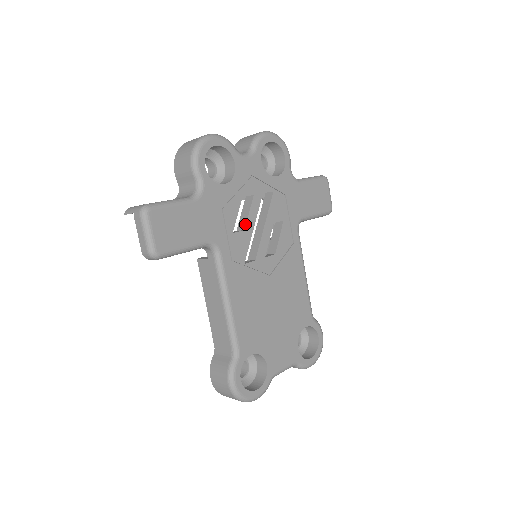
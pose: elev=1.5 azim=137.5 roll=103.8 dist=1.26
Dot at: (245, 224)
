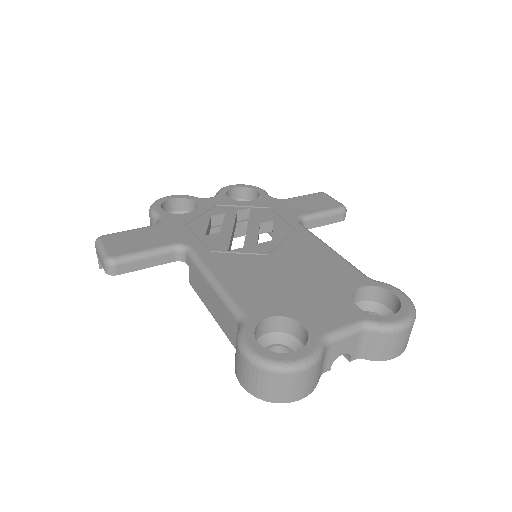
Dot at: (221, 229)
